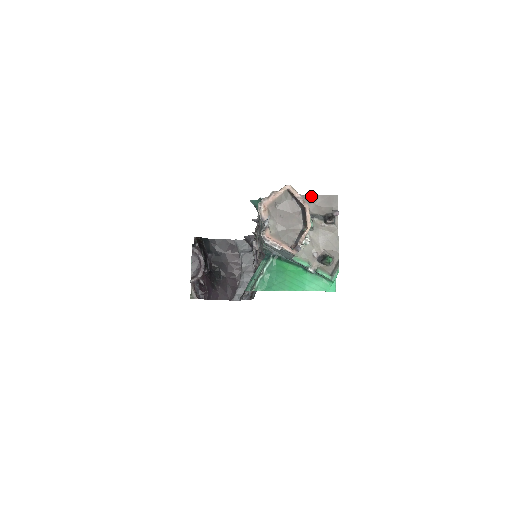
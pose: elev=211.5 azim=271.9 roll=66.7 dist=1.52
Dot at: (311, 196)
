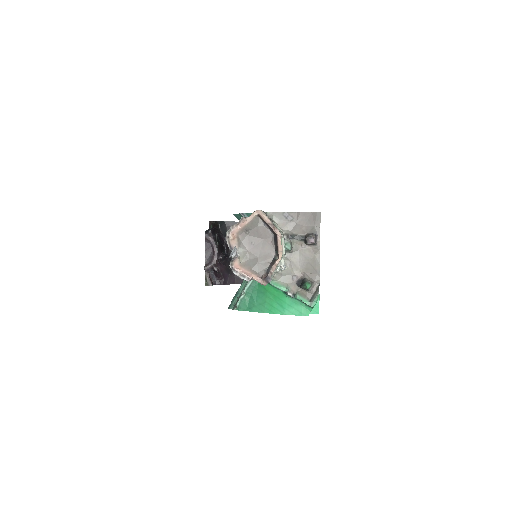
Dot at: (291, 214)
